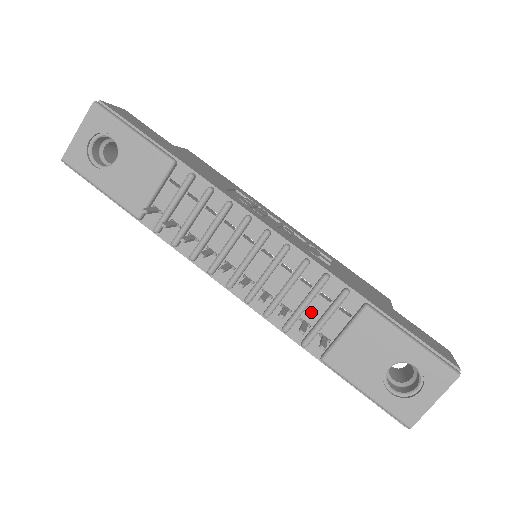
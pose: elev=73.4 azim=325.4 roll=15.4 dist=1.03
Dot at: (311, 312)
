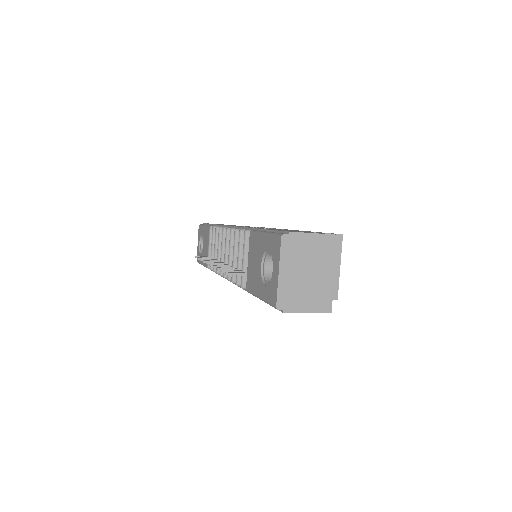
Dot at: occluded
